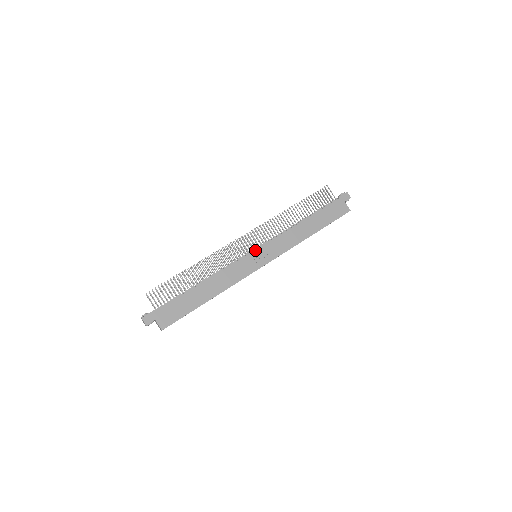
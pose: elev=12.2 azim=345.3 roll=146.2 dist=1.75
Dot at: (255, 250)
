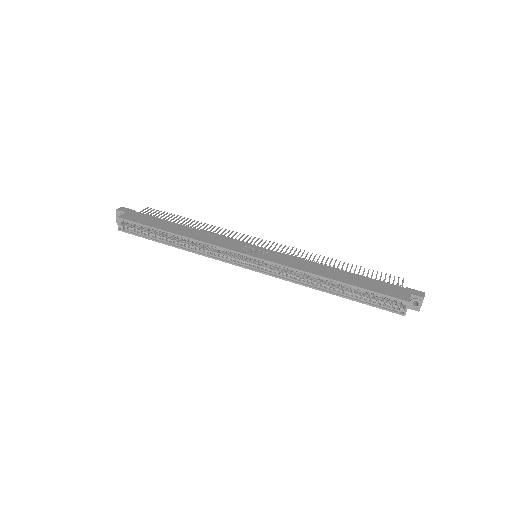
Dot at: (260, 247)
